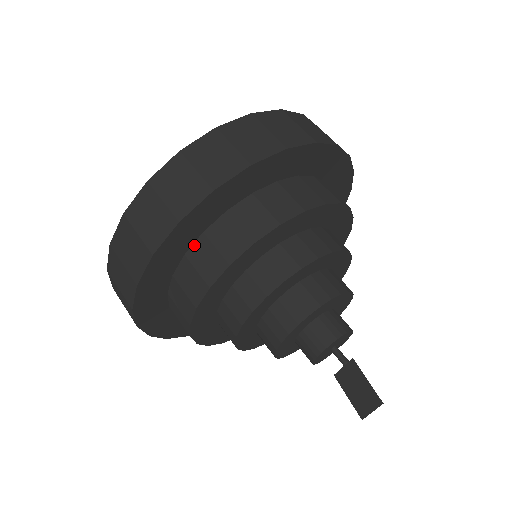
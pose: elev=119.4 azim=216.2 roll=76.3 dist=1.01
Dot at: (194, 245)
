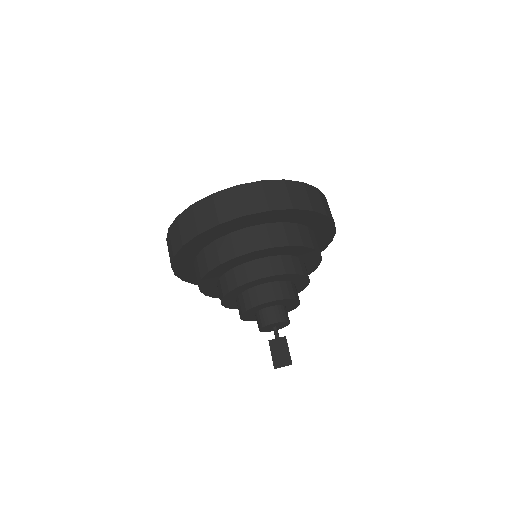
Dot at: (256, 226)
